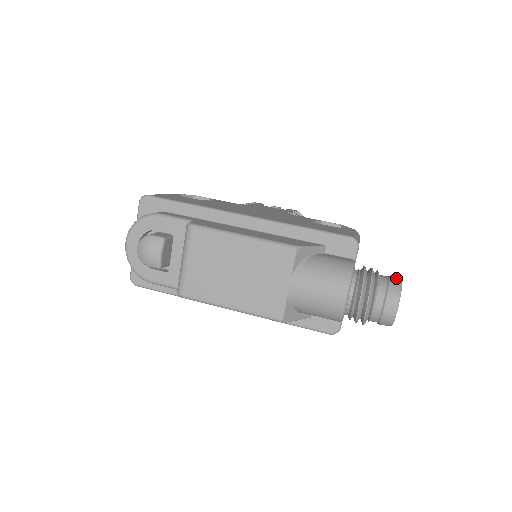
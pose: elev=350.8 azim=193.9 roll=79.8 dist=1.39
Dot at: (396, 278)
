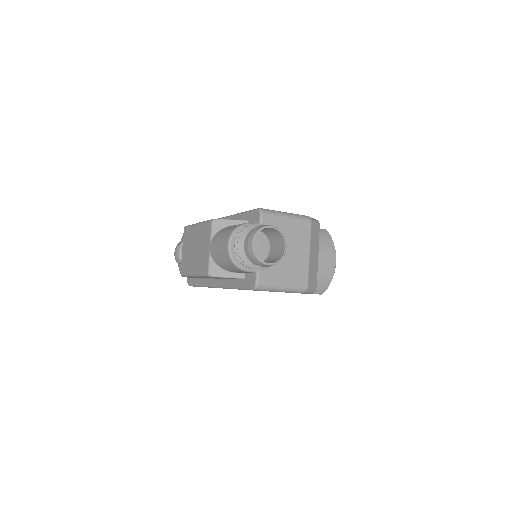
Dot at: (267, 225)
